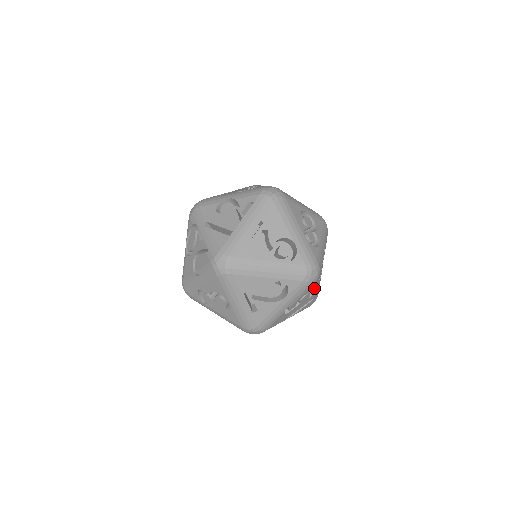
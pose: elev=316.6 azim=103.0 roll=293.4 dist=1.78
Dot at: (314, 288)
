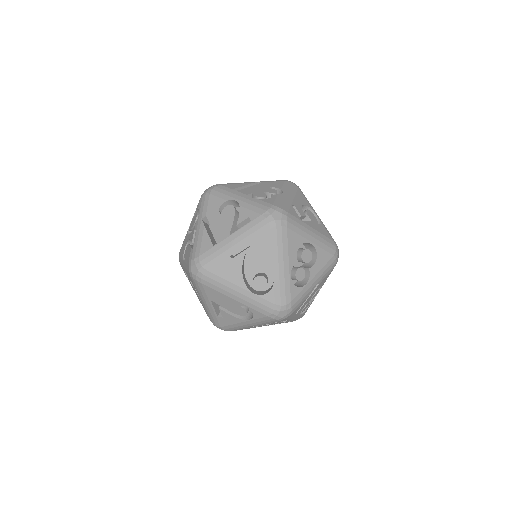
Dot at: occluded
